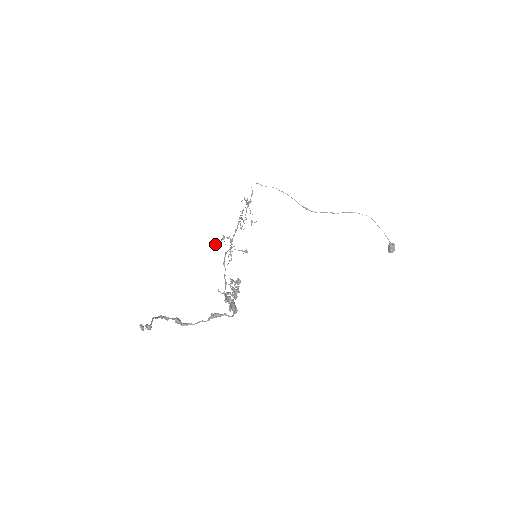
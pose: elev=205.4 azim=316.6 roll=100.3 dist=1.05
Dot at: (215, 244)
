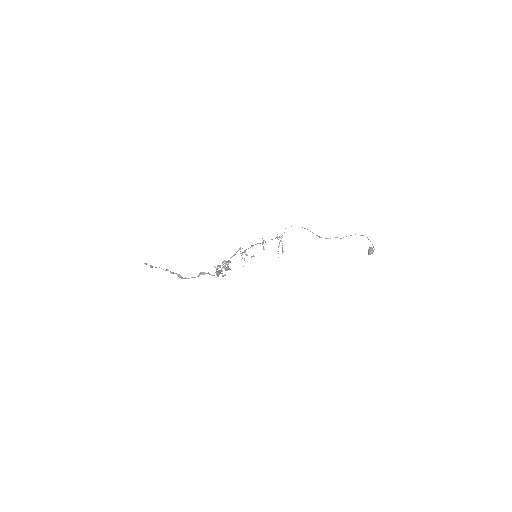
Dot at: occluded
